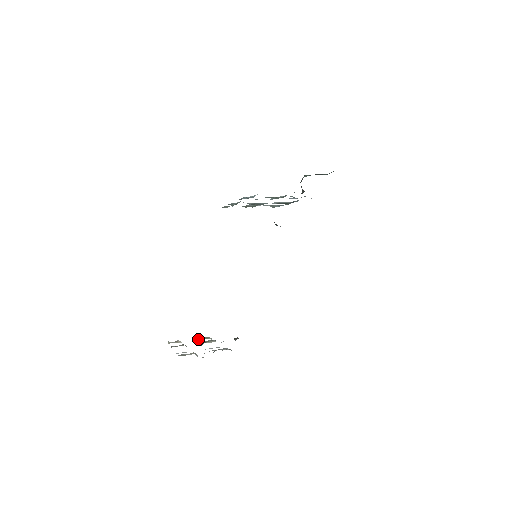
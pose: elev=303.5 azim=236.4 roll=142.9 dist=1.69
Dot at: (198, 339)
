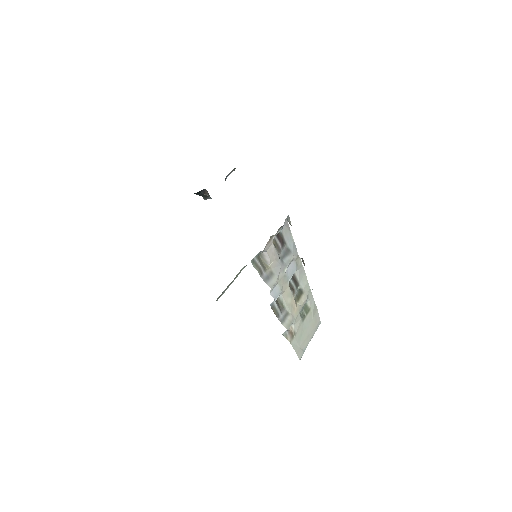
Dot at: (303, 316)
